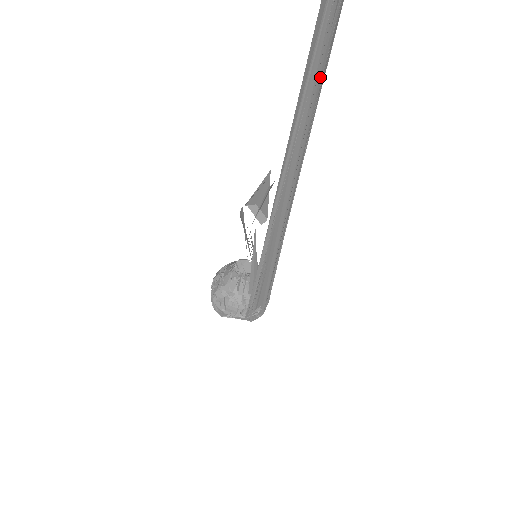
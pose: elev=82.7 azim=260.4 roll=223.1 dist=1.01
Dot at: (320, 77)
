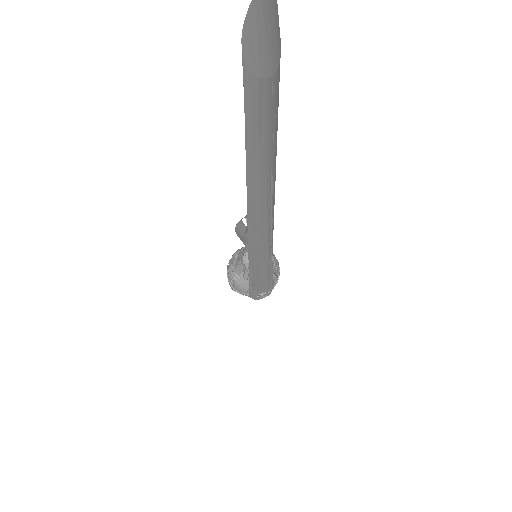
Dot at: (264, 167)
